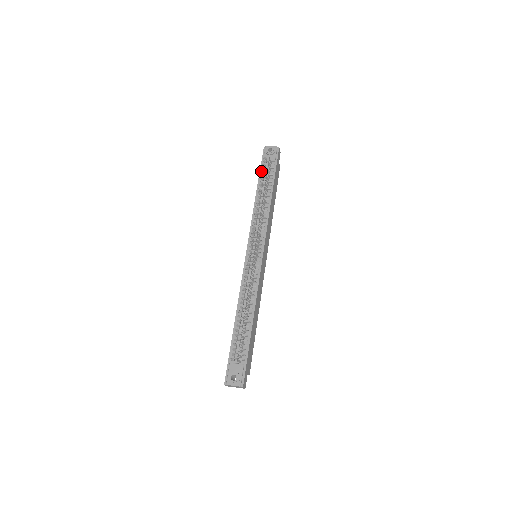
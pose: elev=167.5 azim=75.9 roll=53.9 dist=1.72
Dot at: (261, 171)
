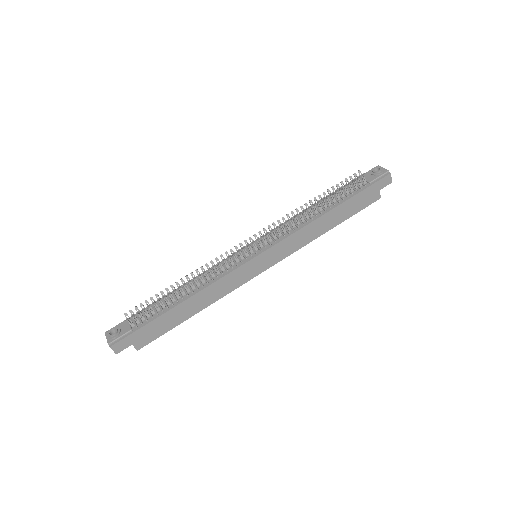
Dot at: (347, 184)
